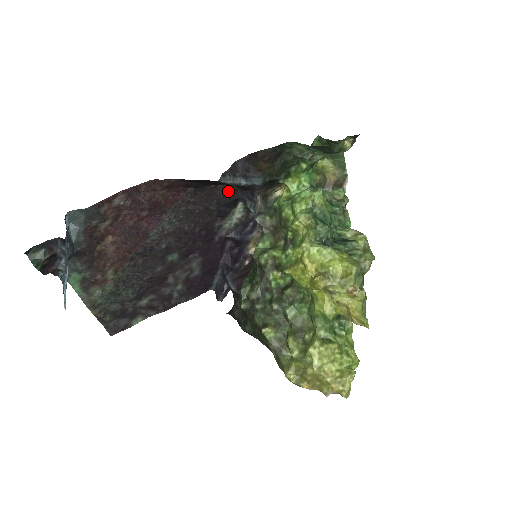
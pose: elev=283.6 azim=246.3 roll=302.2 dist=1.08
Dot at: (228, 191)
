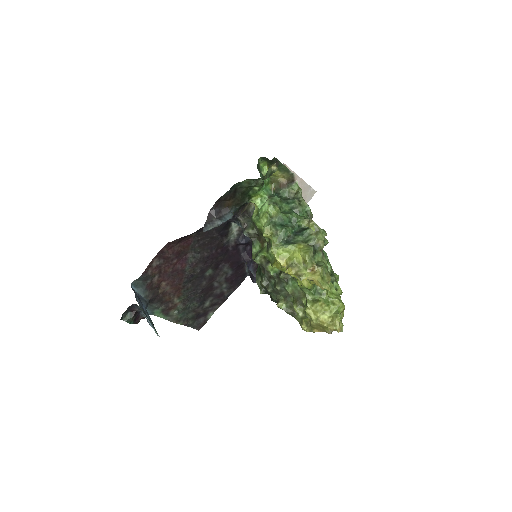
Dot at: occluded
